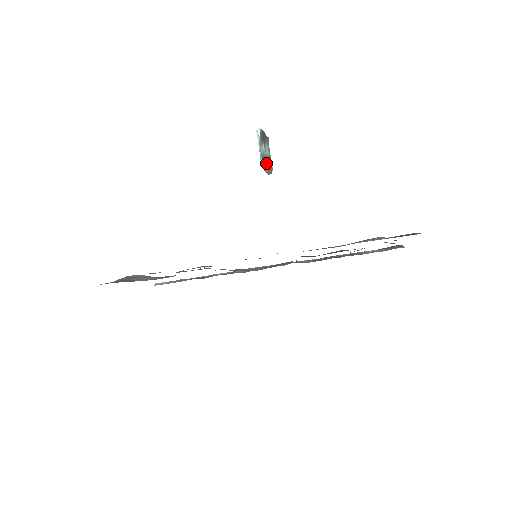
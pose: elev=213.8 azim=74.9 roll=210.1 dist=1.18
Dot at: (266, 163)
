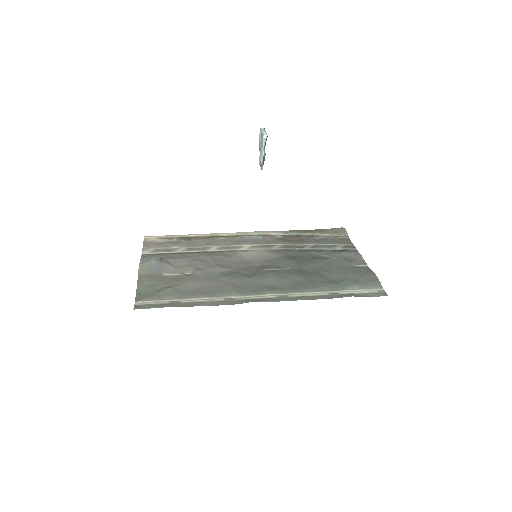
Dot at: occluded
